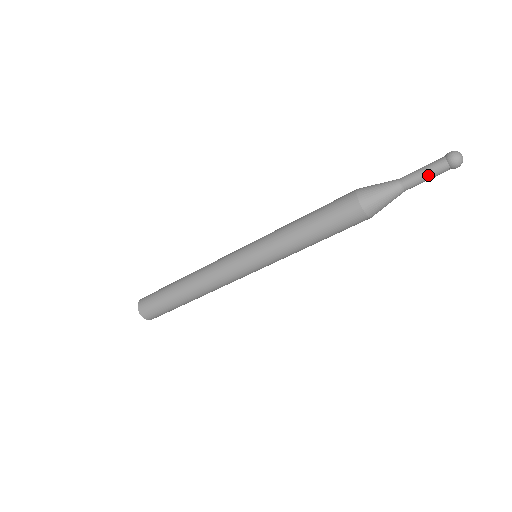
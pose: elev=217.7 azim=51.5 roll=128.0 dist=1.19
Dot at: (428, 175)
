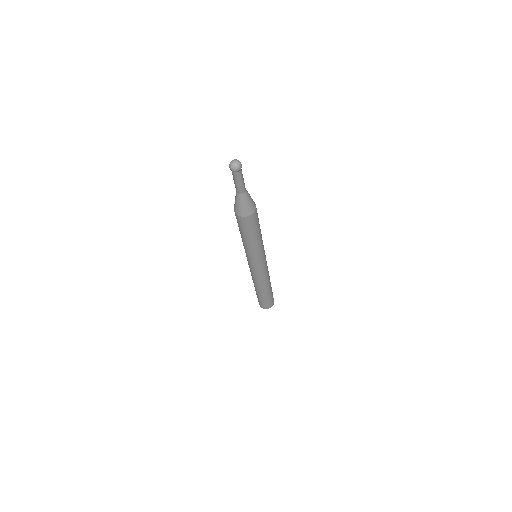
Dot at: (234, 179)
